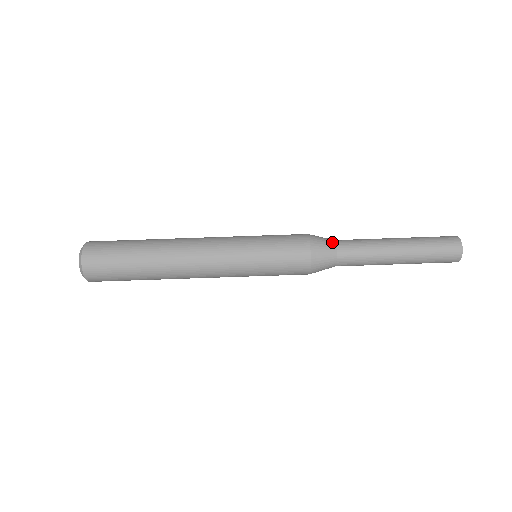
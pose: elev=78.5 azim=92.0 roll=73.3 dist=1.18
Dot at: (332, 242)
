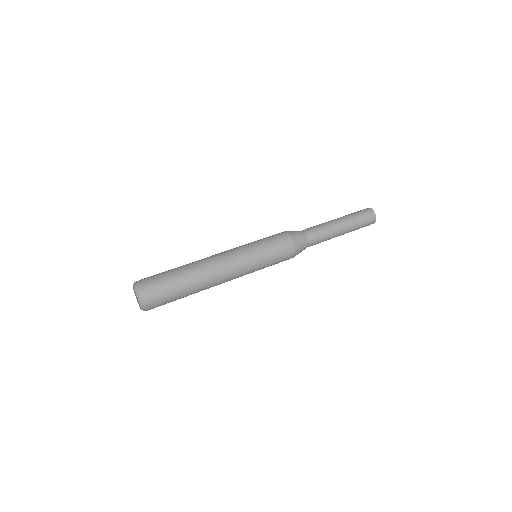
Dot at: occluded
